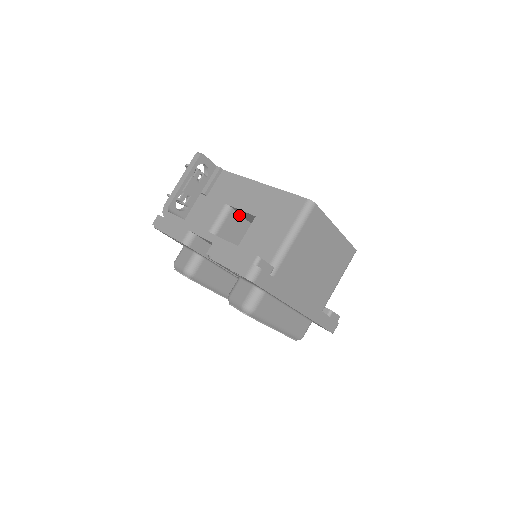
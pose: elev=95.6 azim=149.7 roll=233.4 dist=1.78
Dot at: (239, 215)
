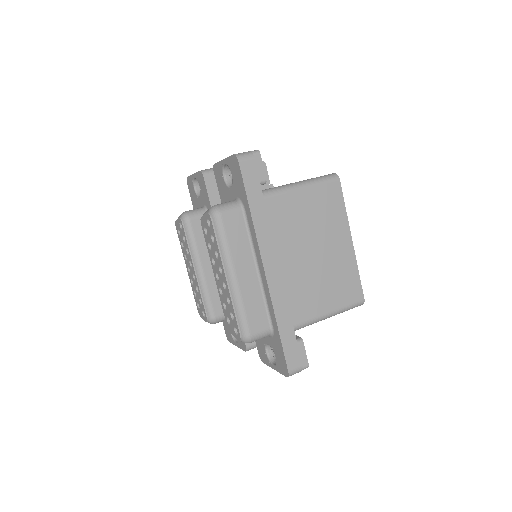
Dot at: occluded
